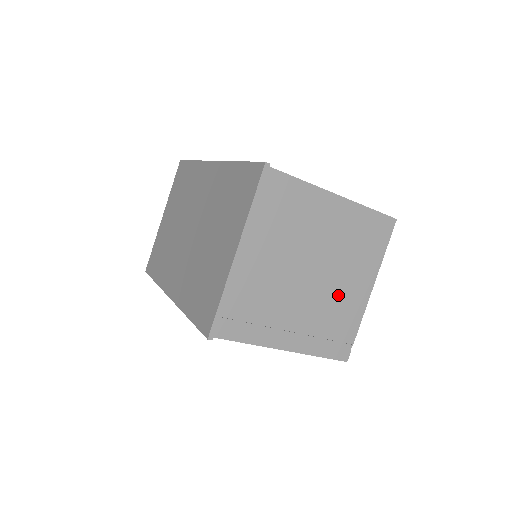
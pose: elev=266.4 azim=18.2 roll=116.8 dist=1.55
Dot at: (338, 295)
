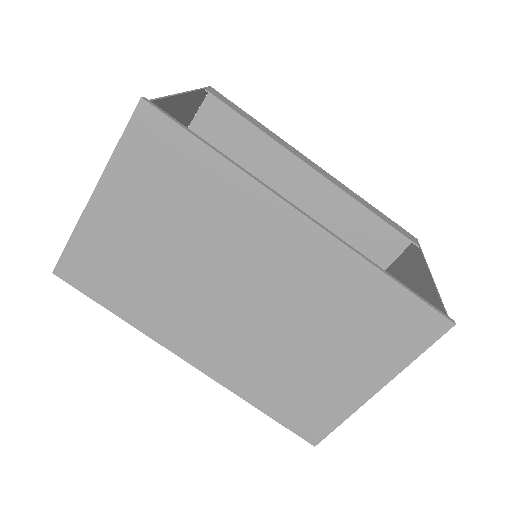
Dot at: occluded
